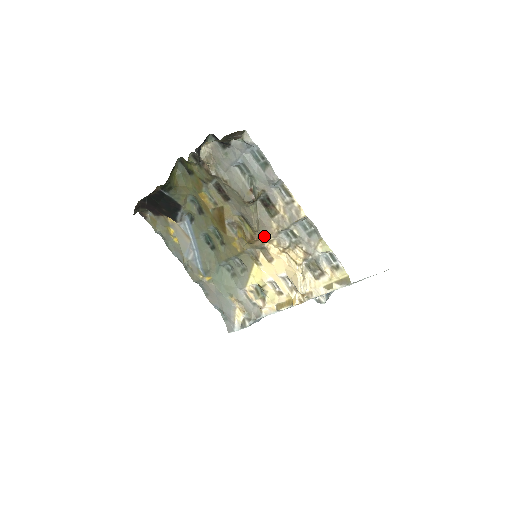
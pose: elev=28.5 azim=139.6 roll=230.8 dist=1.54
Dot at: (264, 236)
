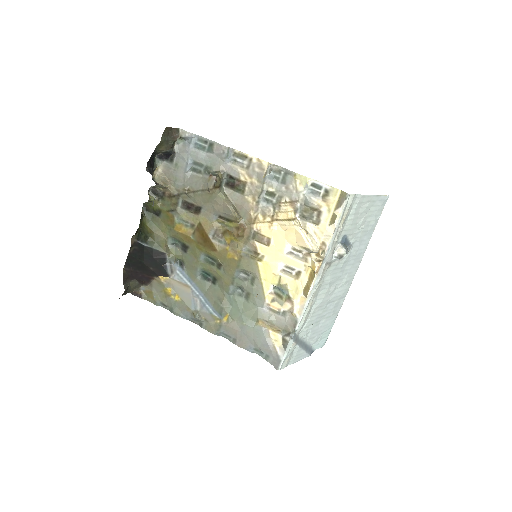
Dot at: (248, 219)
